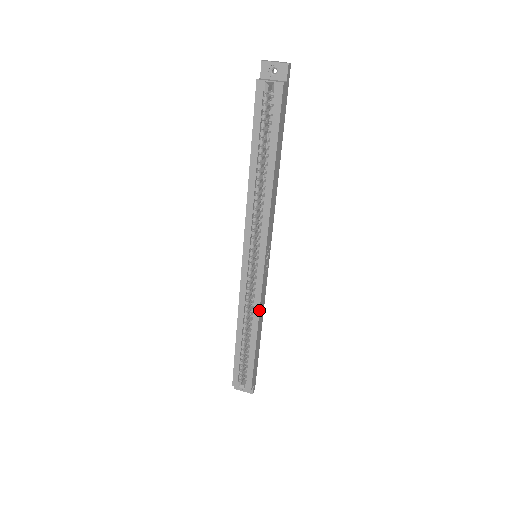
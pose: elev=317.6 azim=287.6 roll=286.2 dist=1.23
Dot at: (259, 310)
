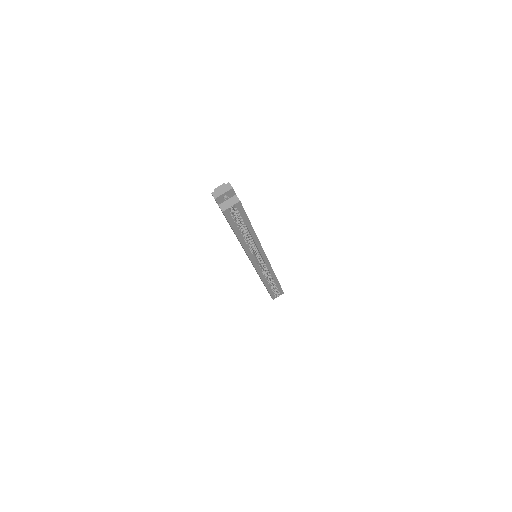
Dot at: (273, 271)
